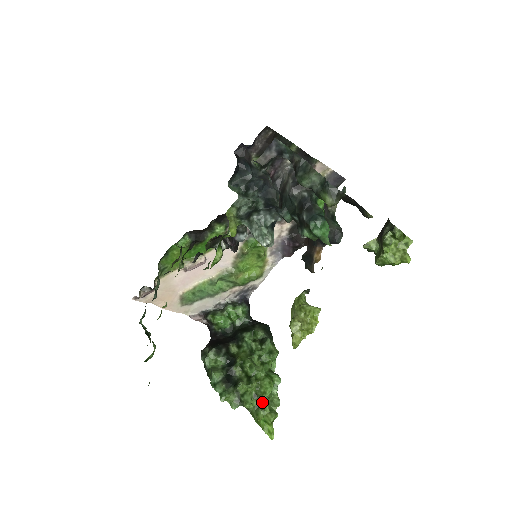
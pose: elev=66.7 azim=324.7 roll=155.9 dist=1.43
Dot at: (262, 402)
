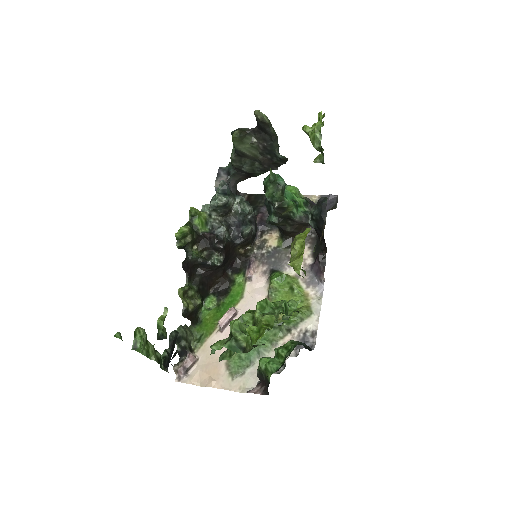
Dot at: occluded
